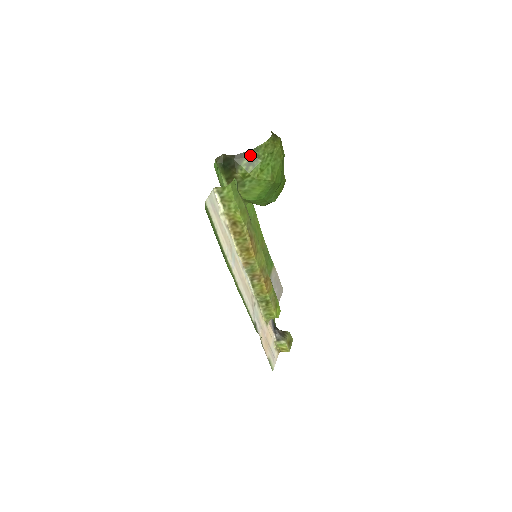
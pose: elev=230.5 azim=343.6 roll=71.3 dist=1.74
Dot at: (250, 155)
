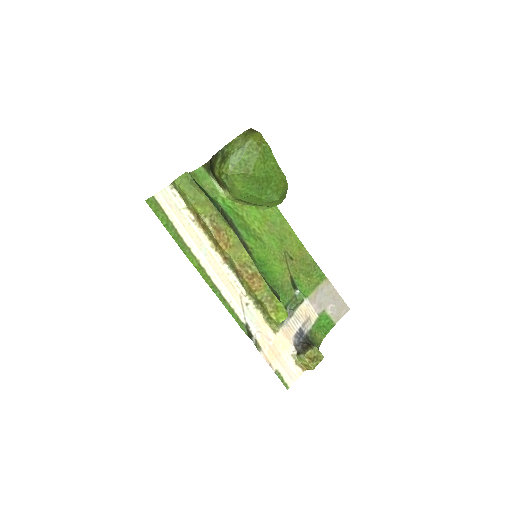
Dot at: (222, 153)
